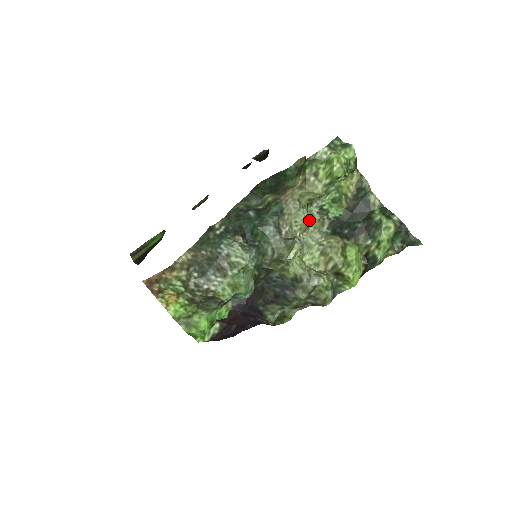
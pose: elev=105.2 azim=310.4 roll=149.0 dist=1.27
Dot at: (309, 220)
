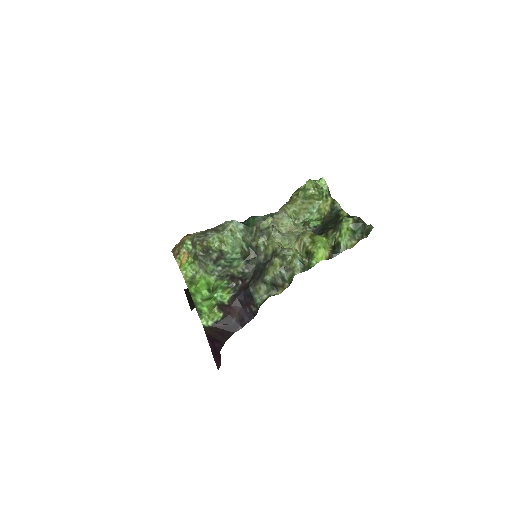
Dot at: (293, 225)
